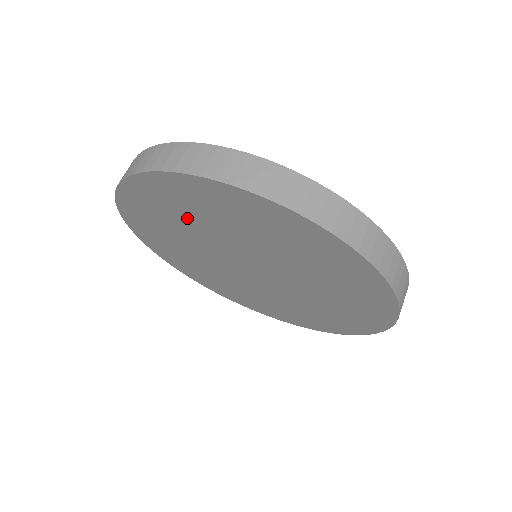
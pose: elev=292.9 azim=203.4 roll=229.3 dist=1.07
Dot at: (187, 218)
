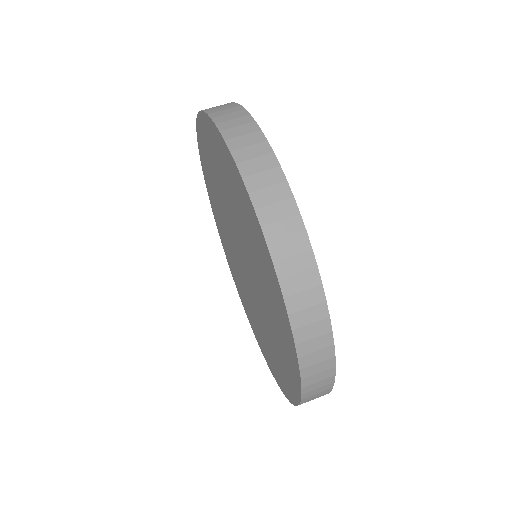
Dot at: (215, 191)
